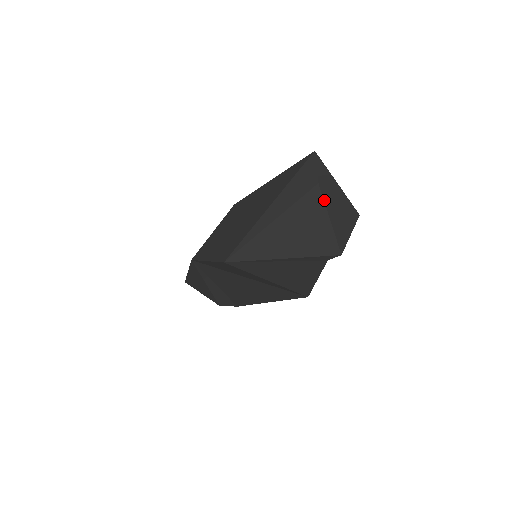
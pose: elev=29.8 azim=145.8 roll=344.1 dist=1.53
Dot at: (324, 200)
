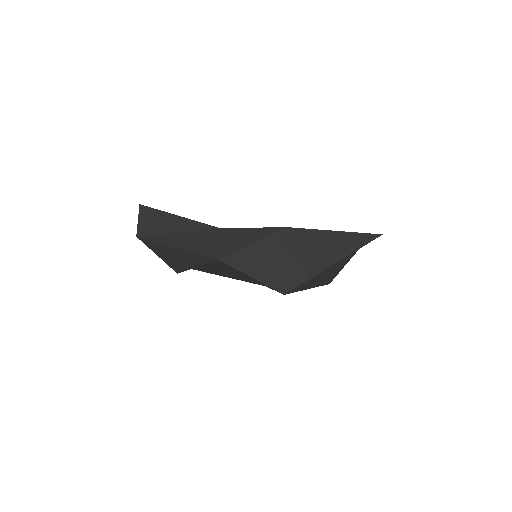
Dot at: occluded
